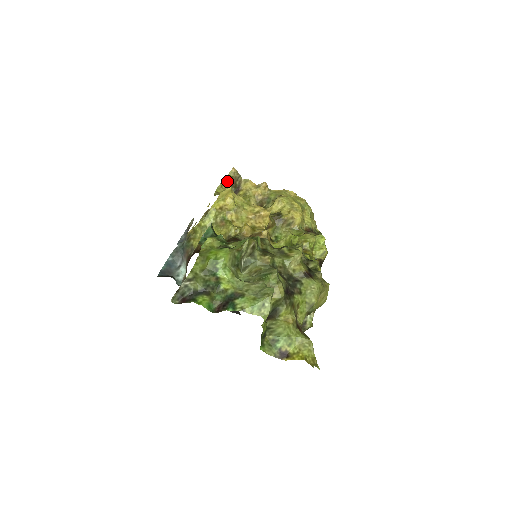
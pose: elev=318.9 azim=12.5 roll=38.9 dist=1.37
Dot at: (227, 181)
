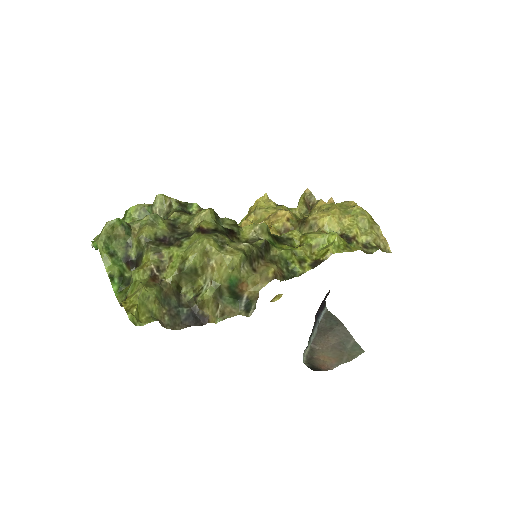
Dot at: (302, 204)
